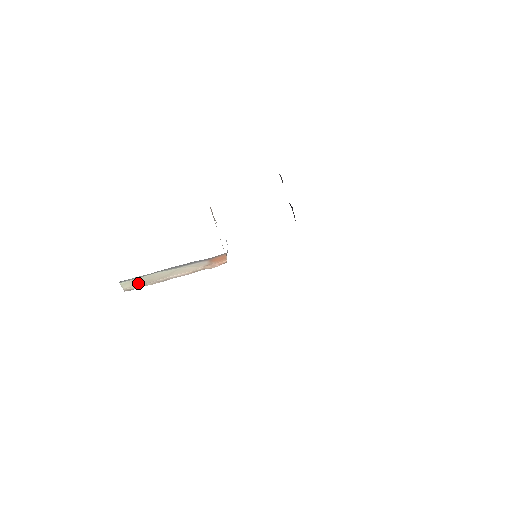
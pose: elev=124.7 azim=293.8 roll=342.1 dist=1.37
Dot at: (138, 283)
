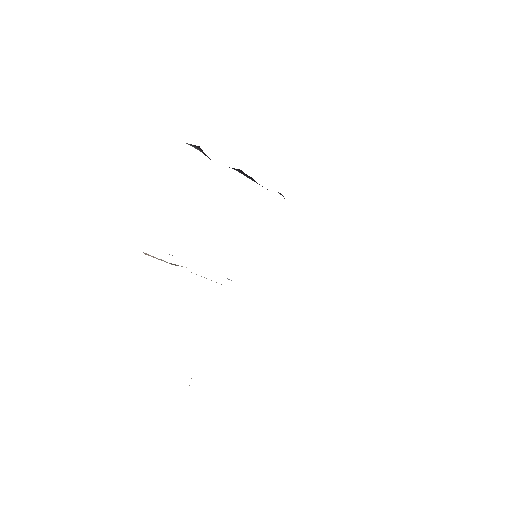
Dot at: occluded
